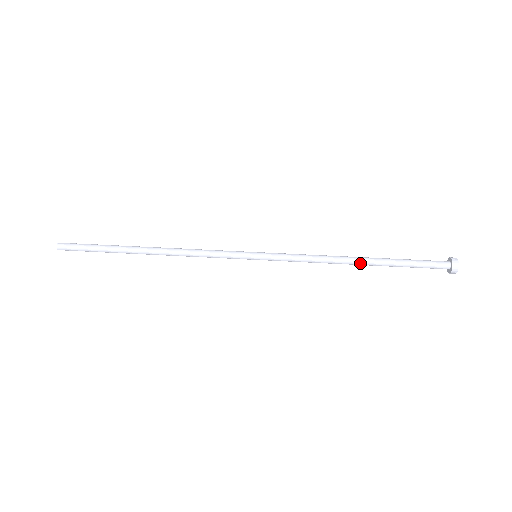
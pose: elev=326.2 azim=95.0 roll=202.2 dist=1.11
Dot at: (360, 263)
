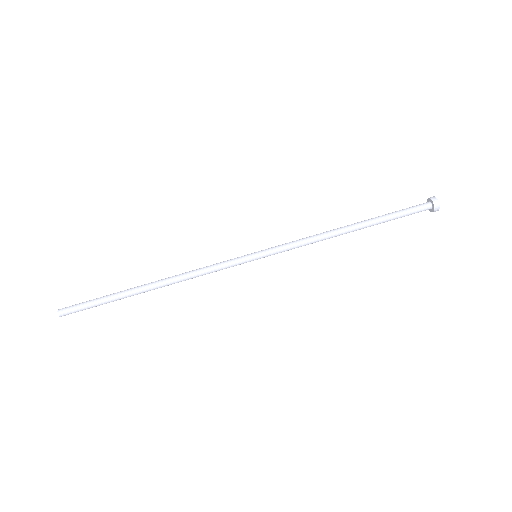
Dot at: (353, 229)
